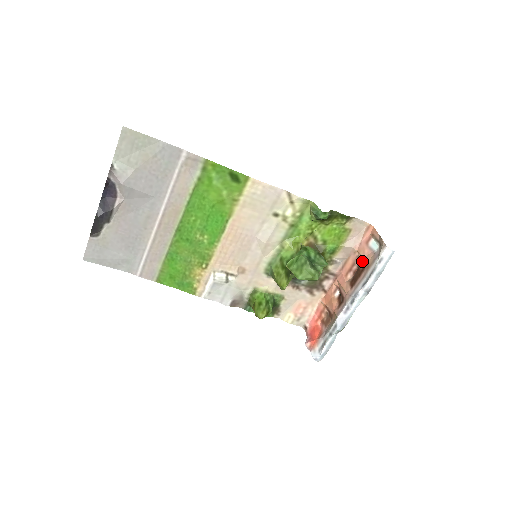
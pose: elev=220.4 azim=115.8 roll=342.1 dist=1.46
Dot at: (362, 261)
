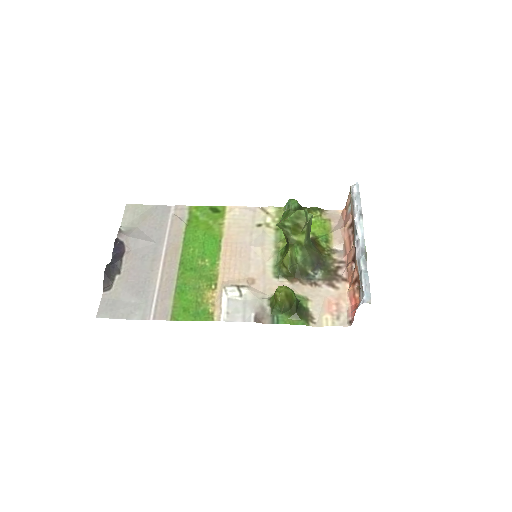
Dot at: (351, 224)
